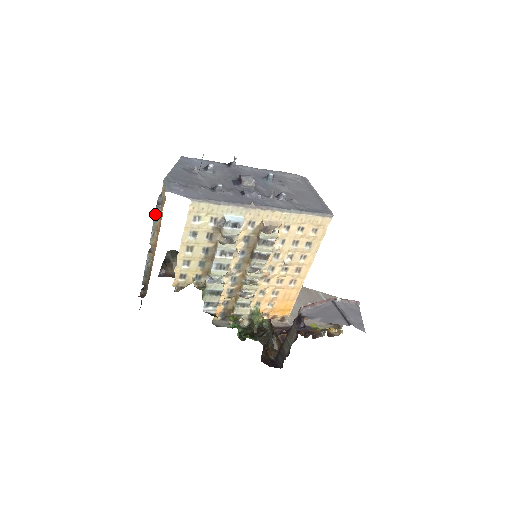
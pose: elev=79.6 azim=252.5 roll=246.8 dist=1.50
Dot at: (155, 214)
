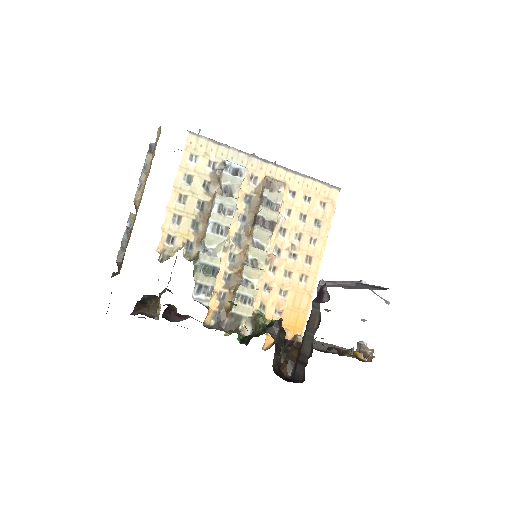
Dot at: (145, 160)
